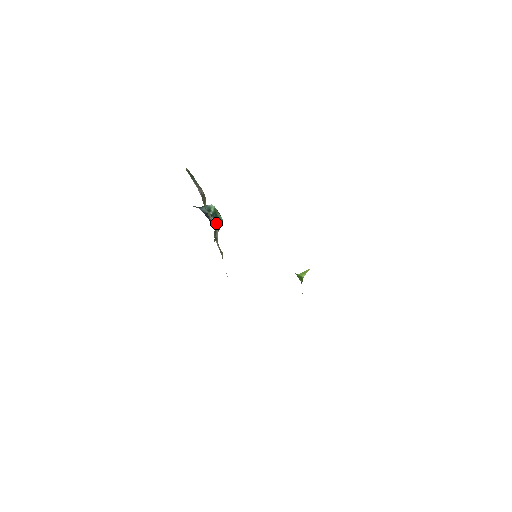
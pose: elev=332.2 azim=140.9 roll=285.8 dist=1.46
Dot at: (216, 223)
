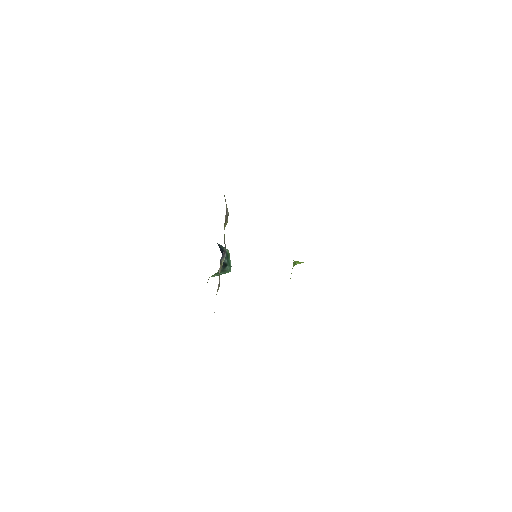
Dot at: (225, 261)
